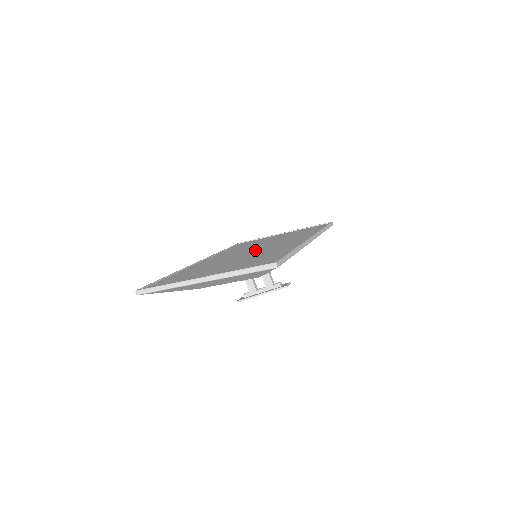
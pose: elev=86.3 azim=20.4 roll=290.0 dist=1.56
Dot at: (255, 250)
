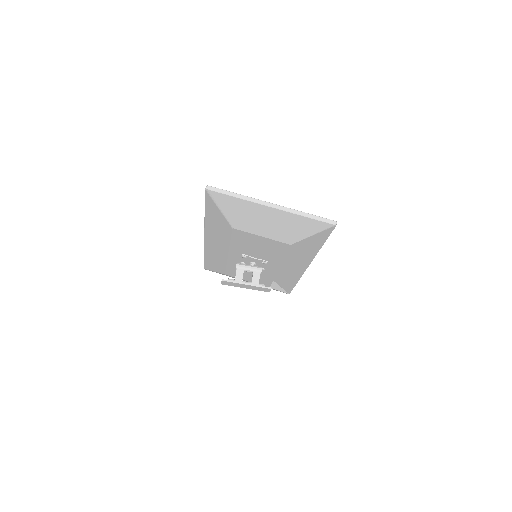
Dot at: occluded
